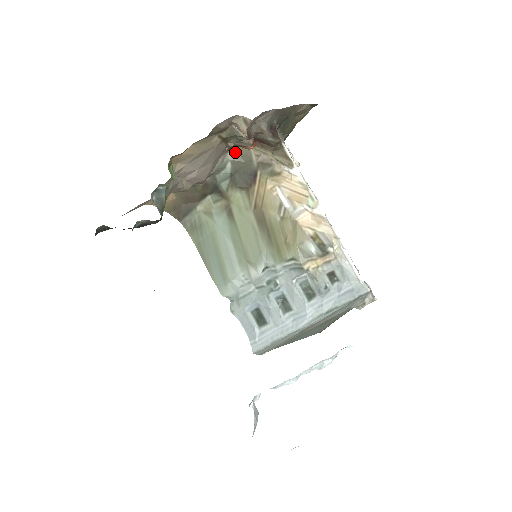
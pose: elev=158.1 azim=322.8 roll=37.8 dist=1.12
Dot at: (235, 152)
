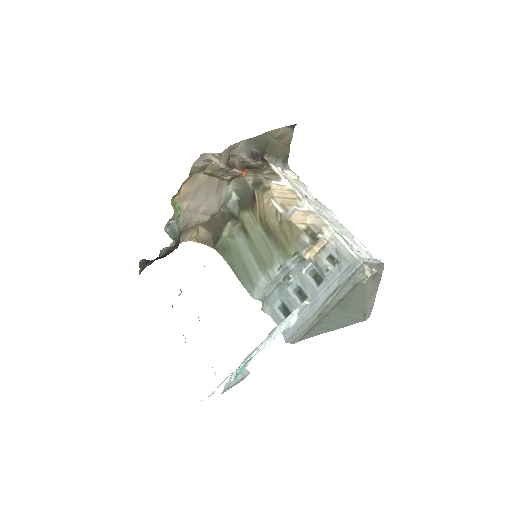
Dot at: (235, 183)
